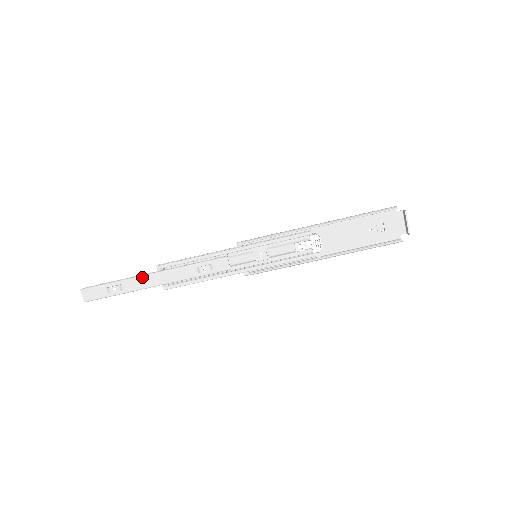
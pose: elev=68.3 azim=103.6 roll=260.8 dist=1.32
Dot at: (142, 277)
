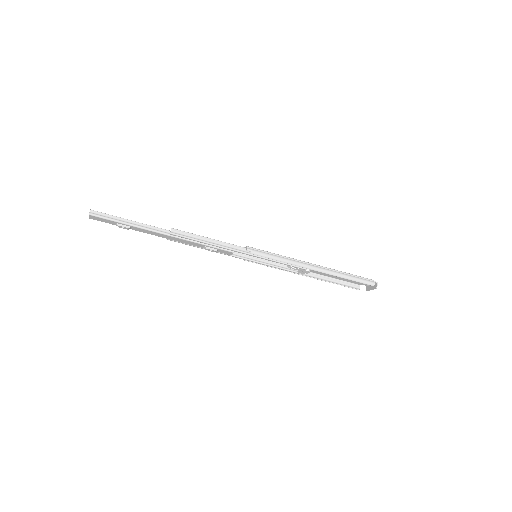
Dot at: (153, 232)
